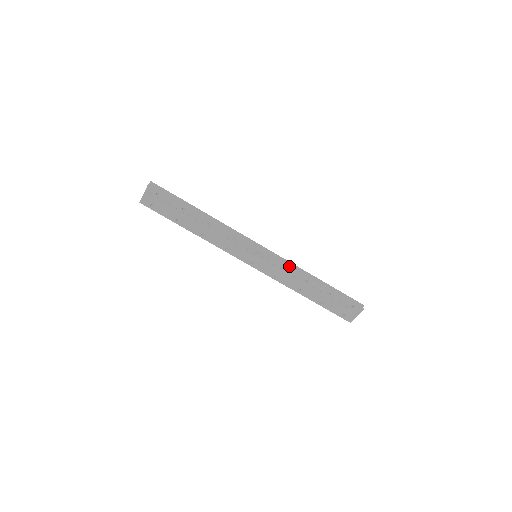
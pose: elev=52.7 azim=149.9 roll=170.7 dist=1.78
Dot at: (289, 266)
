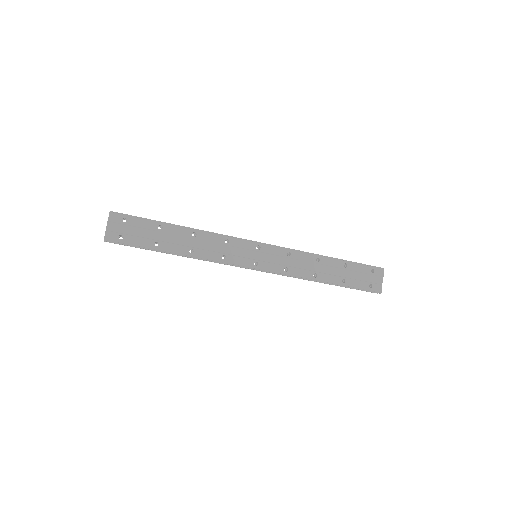
Dot at: (294, 250)
